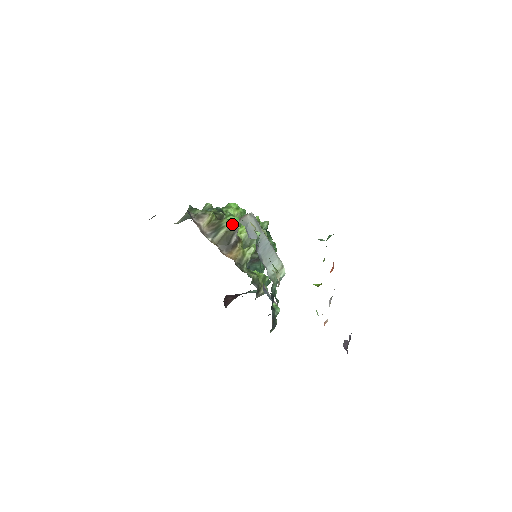
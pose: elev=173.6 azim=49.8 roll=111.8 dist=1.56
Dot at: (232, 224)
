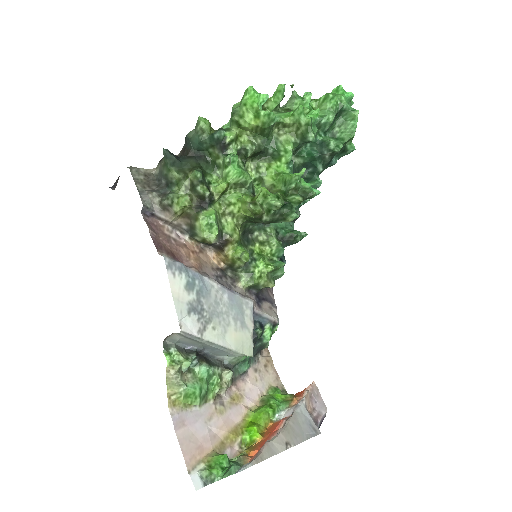
Dot at: (205, 239)
